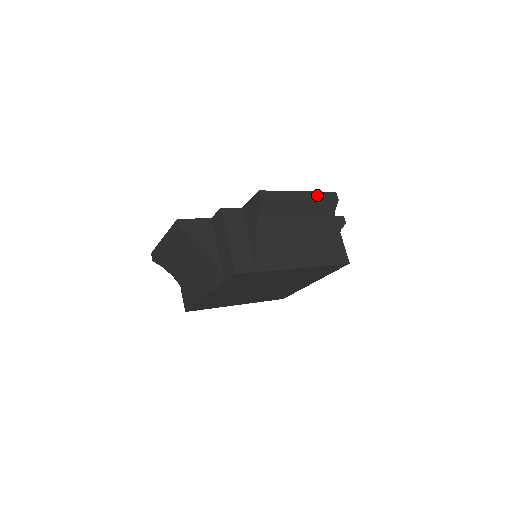
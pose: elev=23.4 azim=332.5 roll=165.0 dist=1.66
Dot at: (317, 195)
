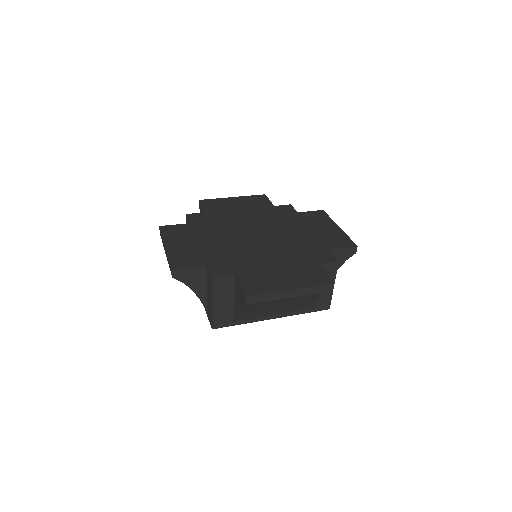
Dot at: (310, 290)
